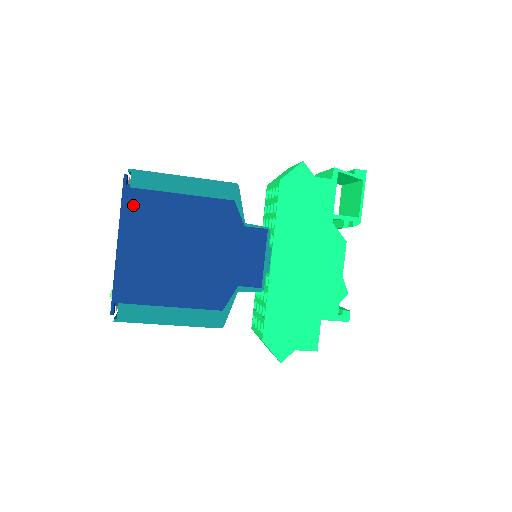
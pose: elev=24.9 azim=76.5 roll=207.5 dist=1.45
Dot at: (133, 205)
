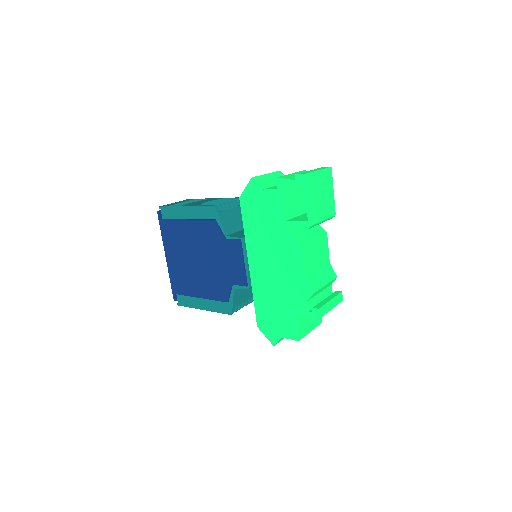
Dot at: (166, 231)
